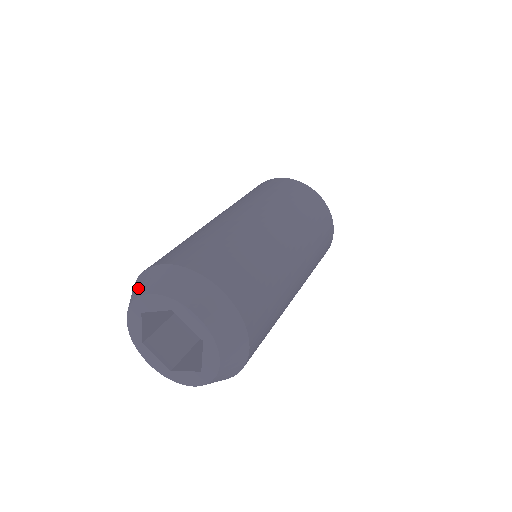
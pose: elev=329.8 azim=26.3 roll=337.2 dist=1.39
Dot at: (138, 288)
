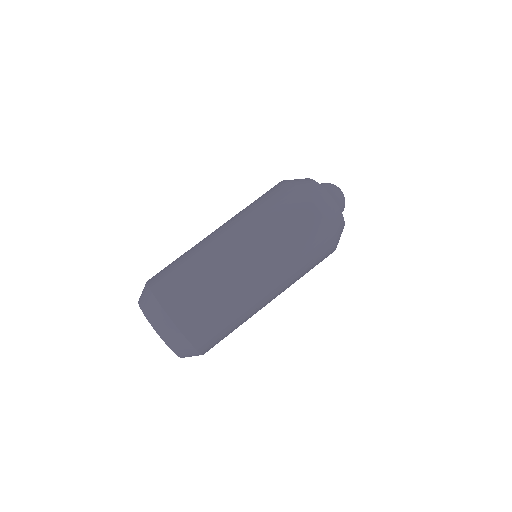
Dot at: (147, 306)
